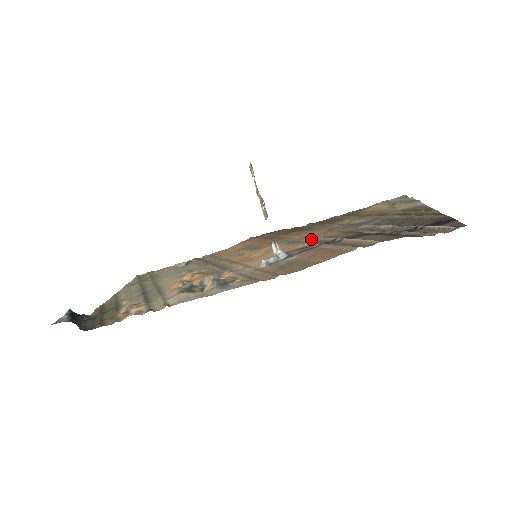
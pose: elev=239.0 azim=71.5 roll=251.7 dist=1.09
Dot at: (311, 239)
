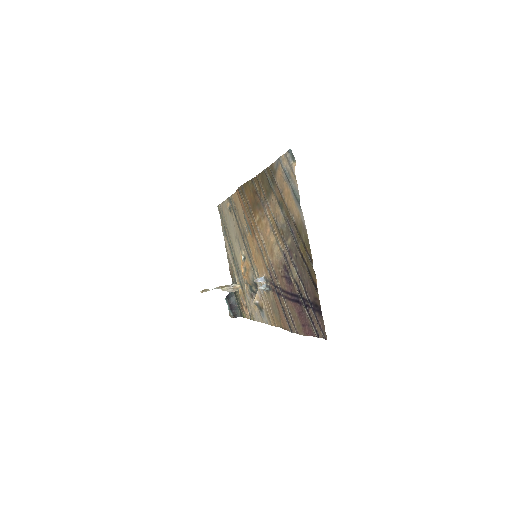
Dot at: (269, 263)
